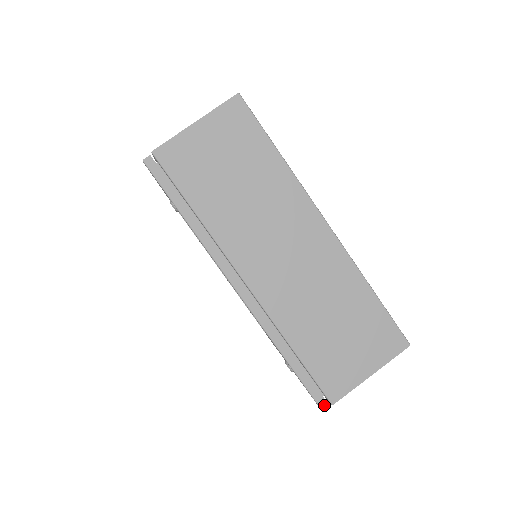
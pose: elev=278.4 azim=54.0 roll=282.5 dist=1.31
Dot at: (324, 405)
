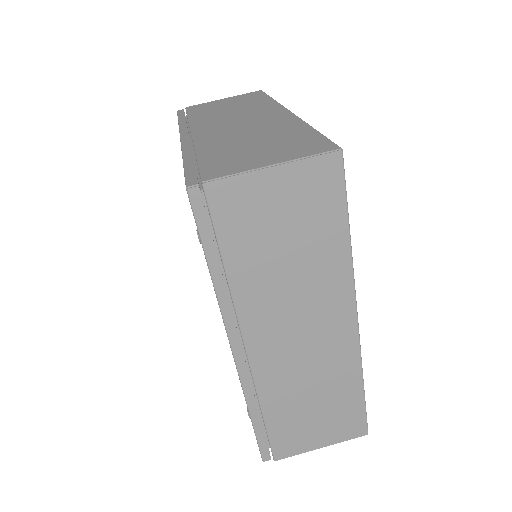
Dot at: (267, 459)
